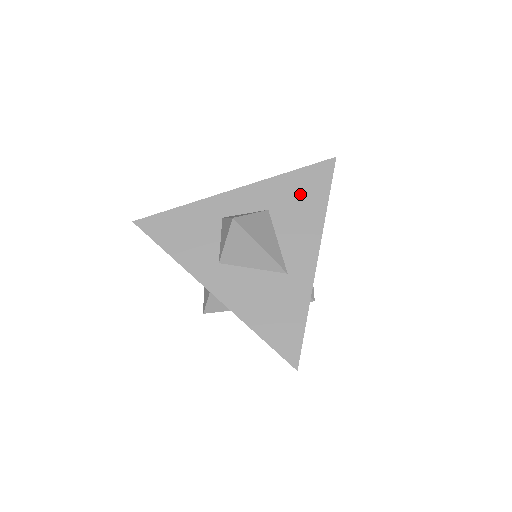
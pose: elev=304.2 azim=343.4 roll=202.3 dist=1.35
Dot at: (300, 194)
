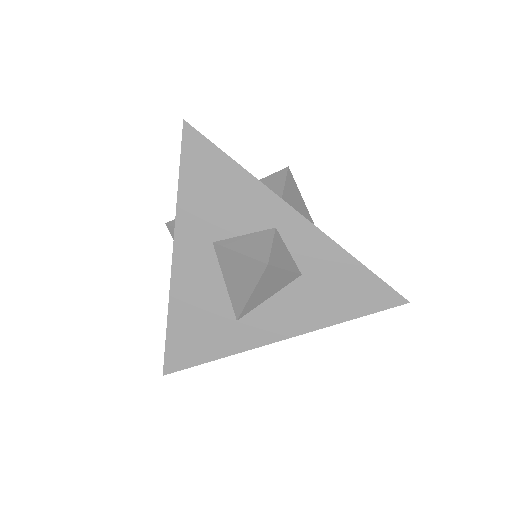
Dot at: occluded
